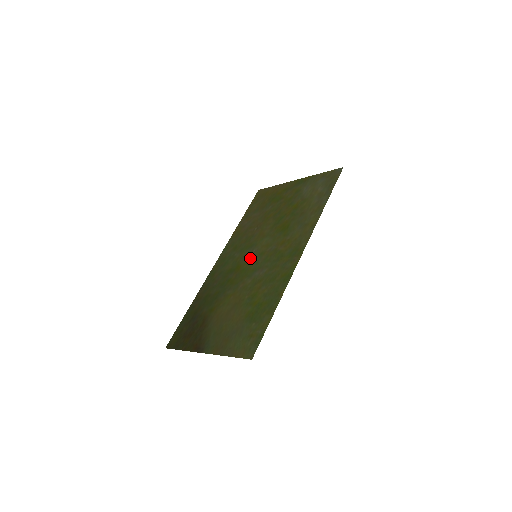
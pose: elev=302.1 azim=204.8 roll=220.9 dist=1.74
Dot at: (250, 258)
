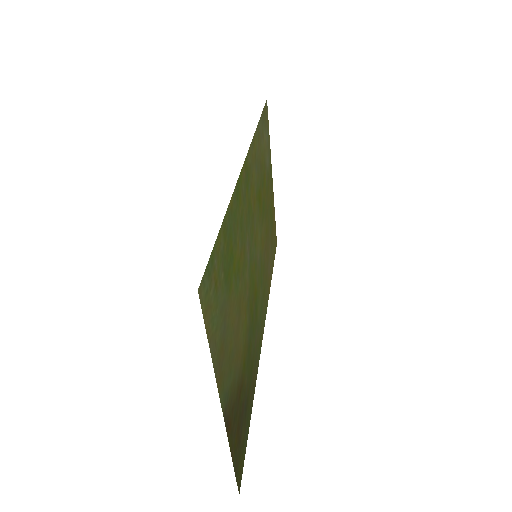
Dot at: (255, 267)
